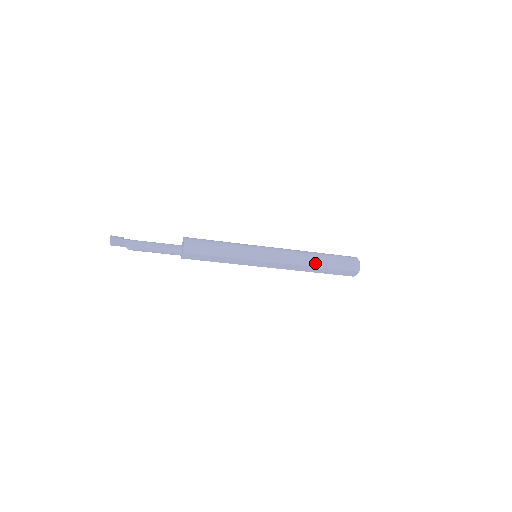
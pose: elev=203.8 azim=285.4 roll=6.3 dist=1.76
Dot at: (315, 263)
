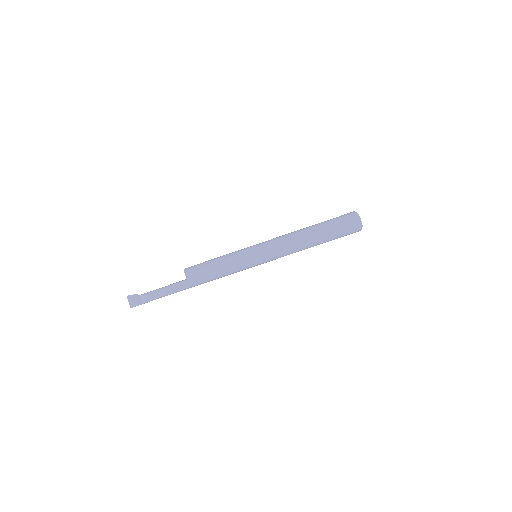
Dot at: (309, 228)
